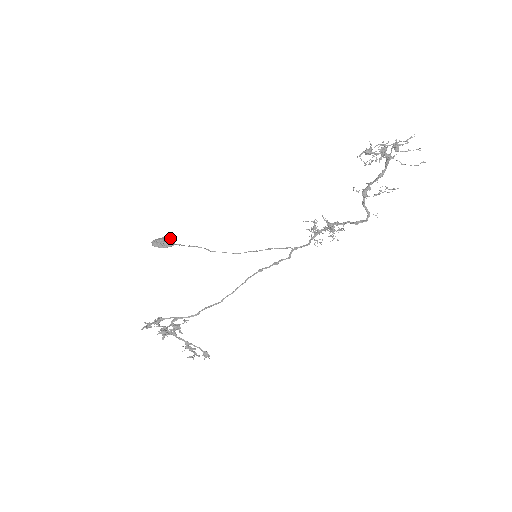
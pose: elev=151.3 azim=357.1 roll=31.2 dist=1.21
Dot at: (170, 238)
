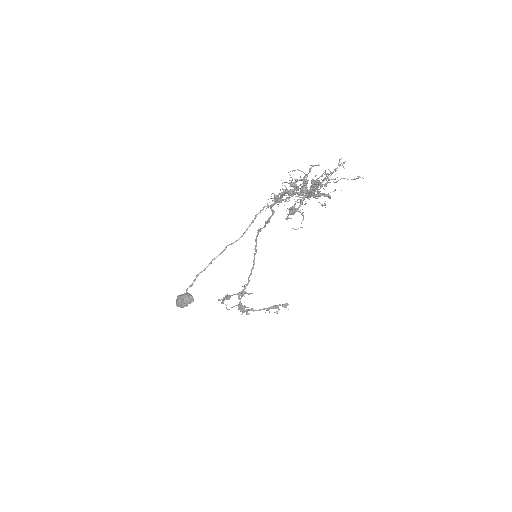
Dot at: (186, 298)
